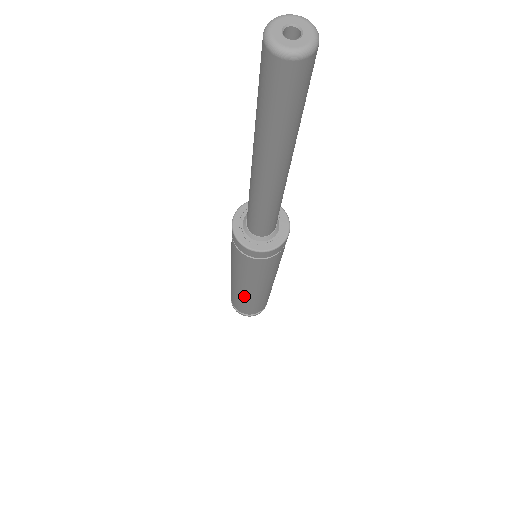
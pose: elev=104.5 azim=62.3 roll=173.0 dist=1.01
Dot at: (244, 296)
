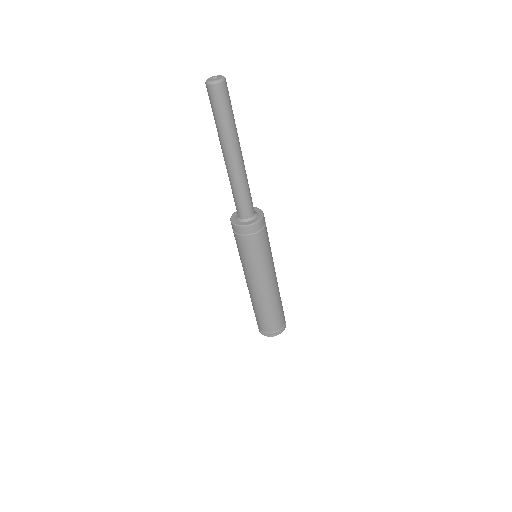
Dot at: (251, 296)
